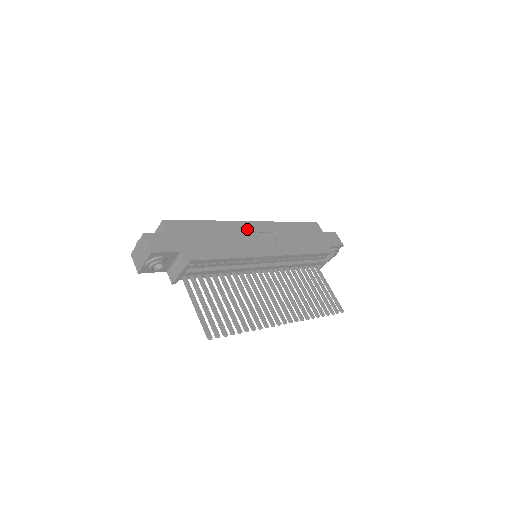
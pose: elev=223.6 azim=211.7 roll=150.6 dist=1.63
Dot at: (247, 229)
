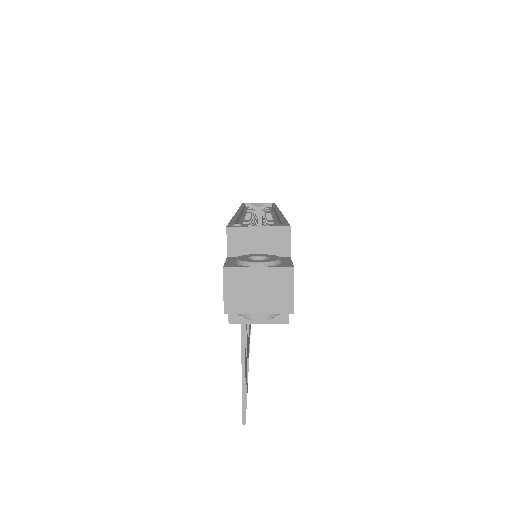
Dot at: occluded
